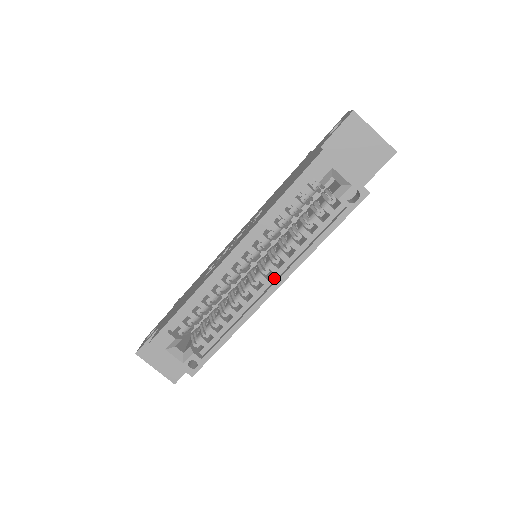
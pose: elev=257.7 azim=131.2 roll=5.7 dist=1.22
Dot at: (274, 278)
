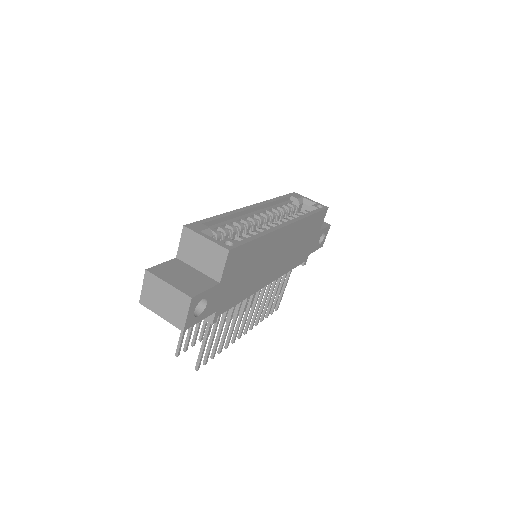
Dot at: occluded
